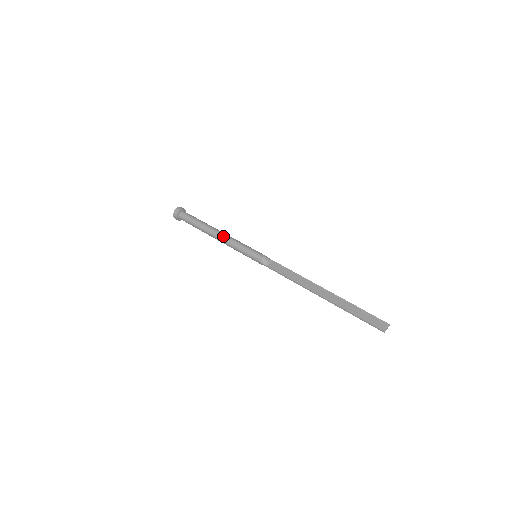
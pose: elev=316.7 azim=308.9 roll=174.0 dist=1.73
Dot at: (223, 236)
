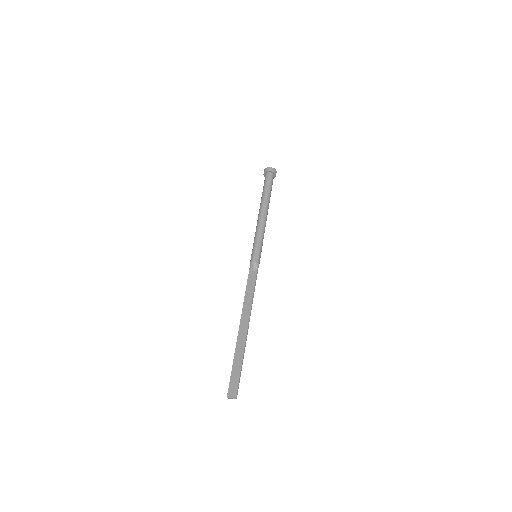
Dot at: (259, 219)
